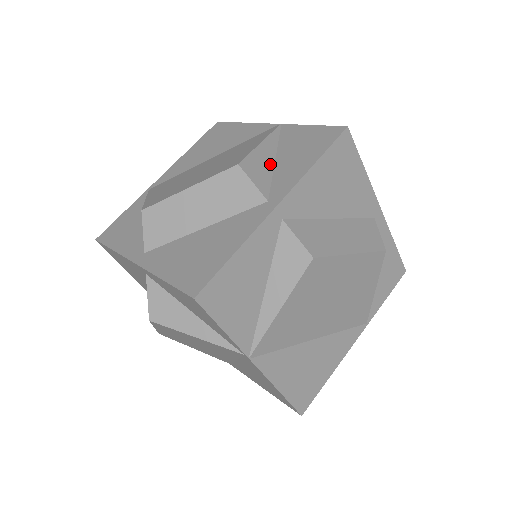
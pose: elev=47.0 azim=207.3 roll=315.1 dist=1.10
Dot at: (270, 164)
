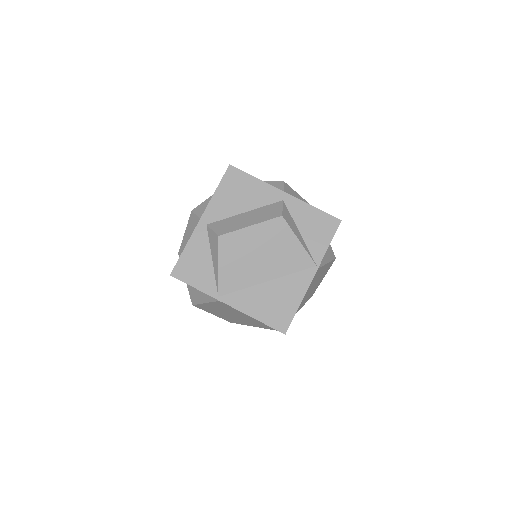
Dot at: occluded
